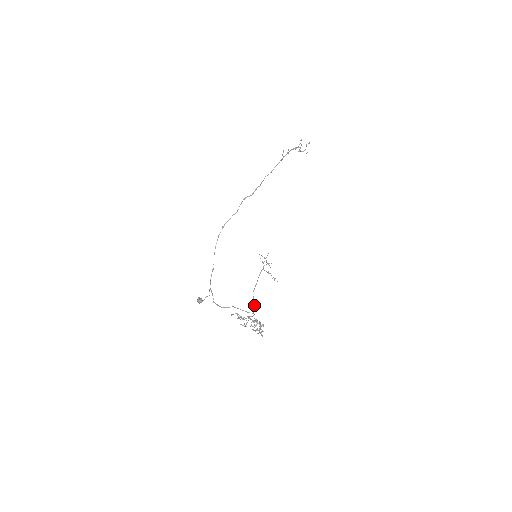
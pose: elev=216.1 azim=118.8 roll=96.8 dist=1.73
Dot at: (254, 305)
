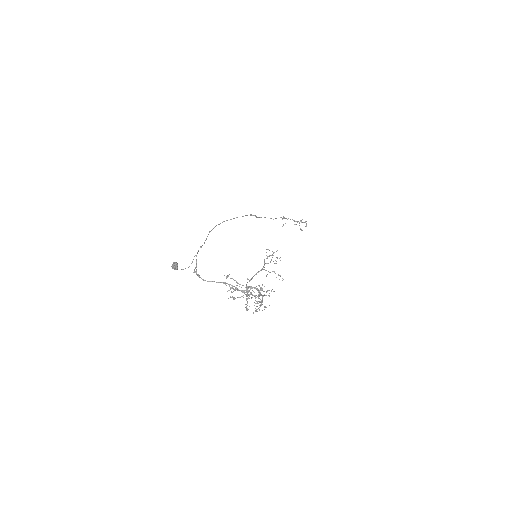
Dot at: occluded
